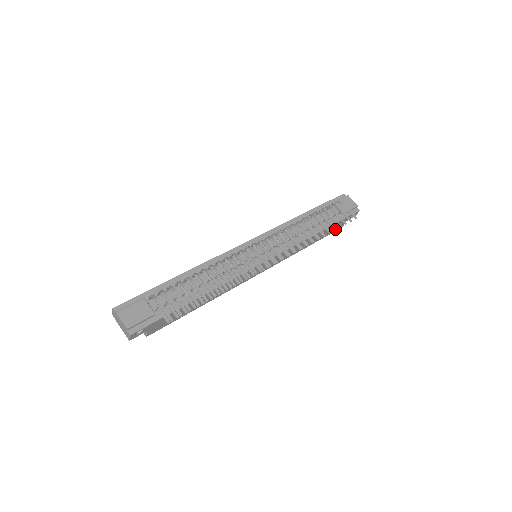
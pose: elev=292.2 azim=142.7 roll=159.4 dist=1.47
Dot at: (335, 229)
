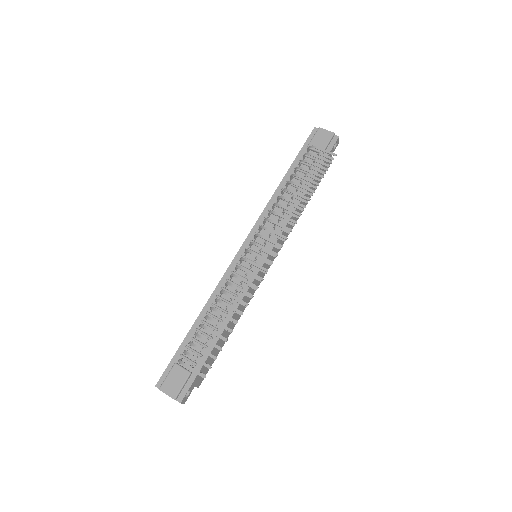
Dot at: (318, 184)
